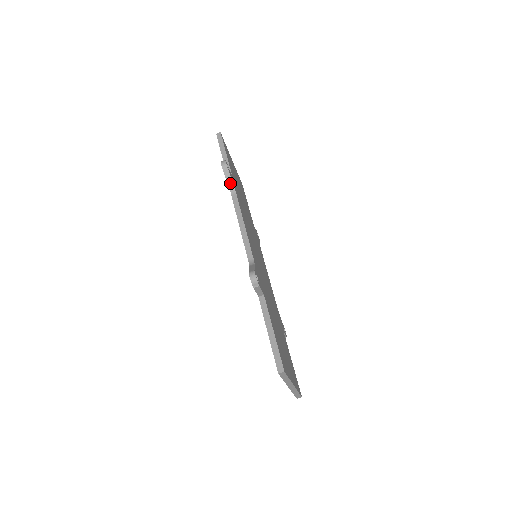
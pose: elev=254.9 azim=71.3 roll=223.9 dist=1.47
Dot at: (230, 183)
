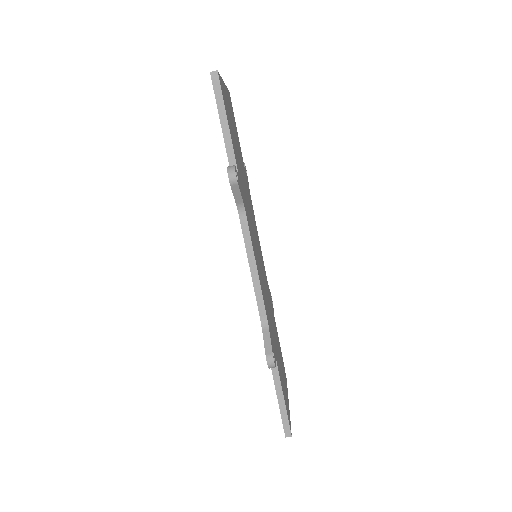
Dot at: (238, 200)
